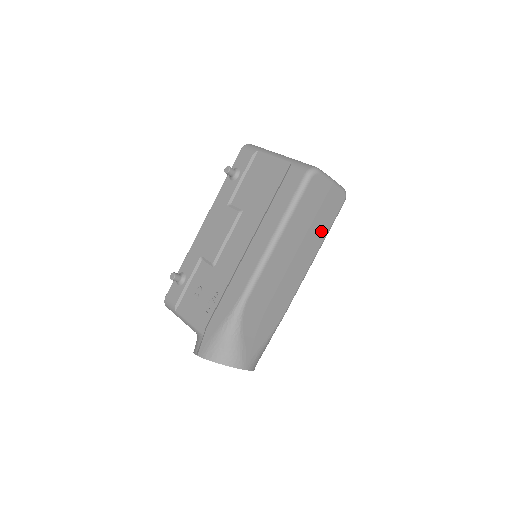
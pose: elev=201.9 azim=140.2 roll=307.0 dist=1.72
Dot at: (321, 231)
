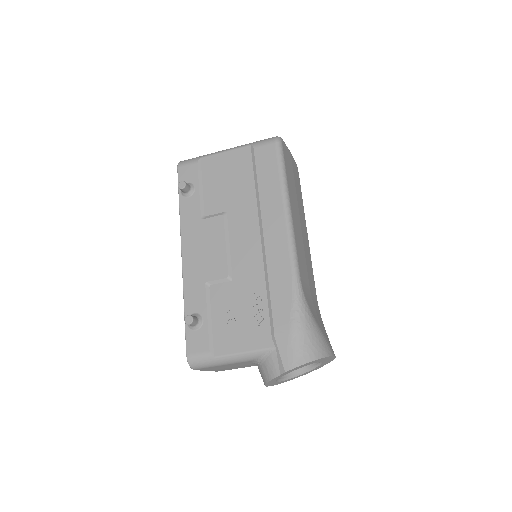
Dot at: (301, 201)
